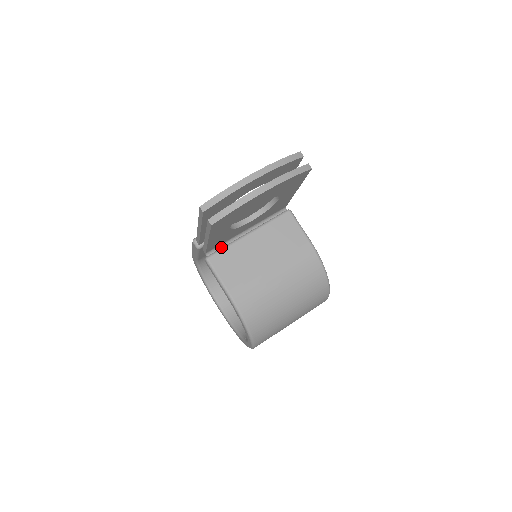
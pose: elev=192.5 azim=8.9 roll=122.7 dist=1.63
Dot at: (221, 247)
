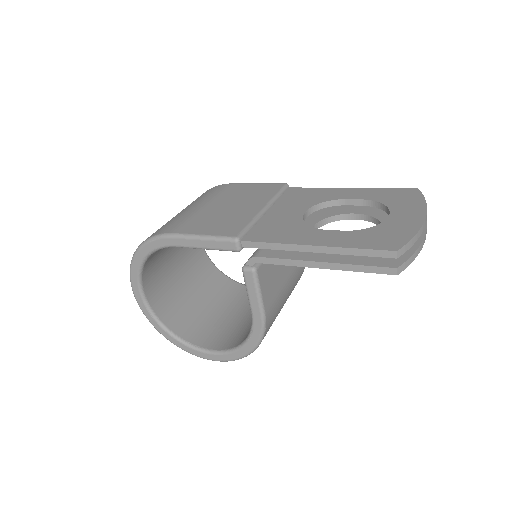
Dot at: occluded
